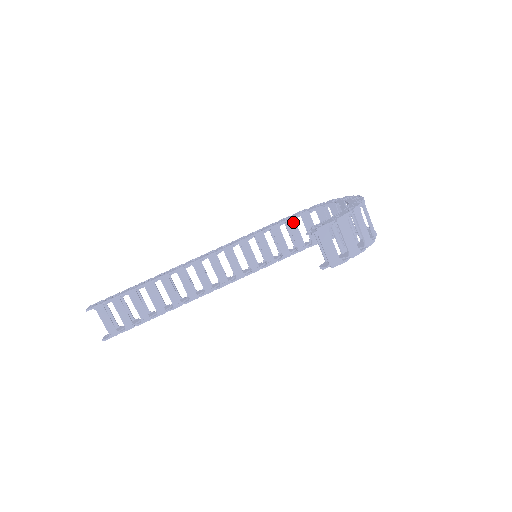
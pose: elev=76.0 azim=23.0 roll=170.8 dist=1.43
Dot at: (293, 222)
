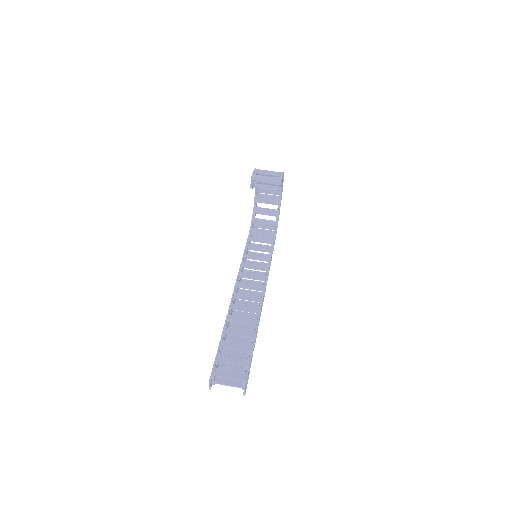
Dot at: (252, 238)
